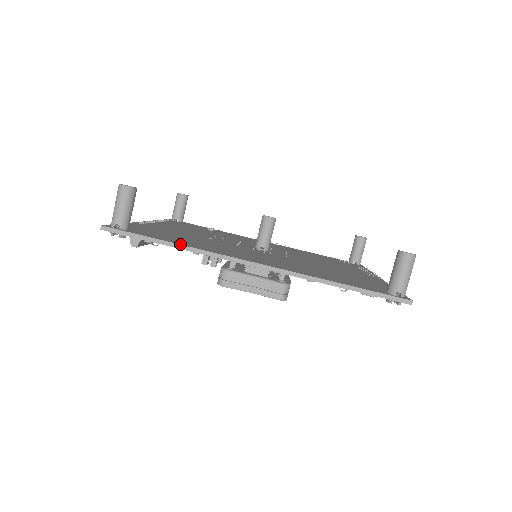
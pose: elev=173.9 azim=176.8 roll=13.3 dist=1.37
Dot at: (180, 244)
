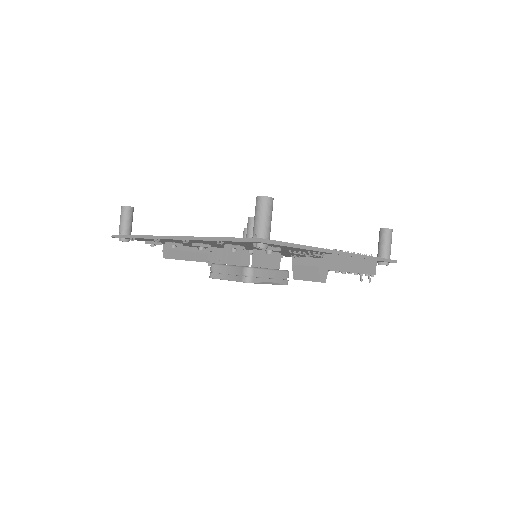
Dot at: (140, 235)
